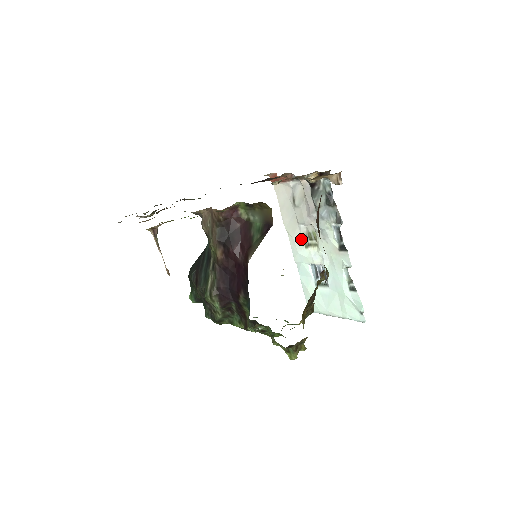
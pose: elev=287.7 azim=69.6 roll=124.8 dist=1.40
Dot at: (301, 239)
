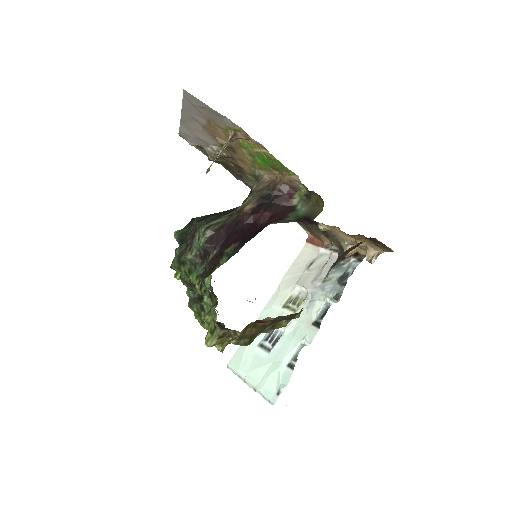
Dot at: (286, 298)
